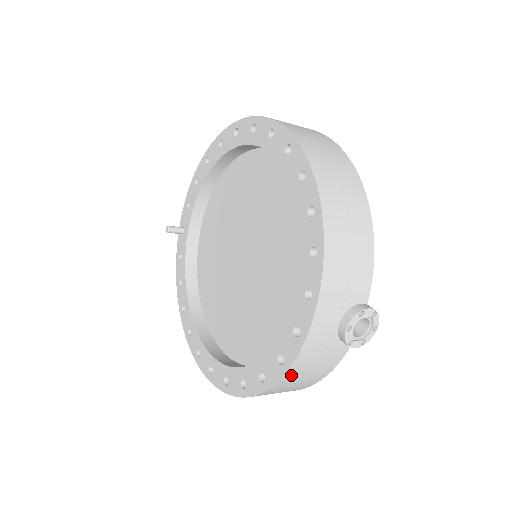
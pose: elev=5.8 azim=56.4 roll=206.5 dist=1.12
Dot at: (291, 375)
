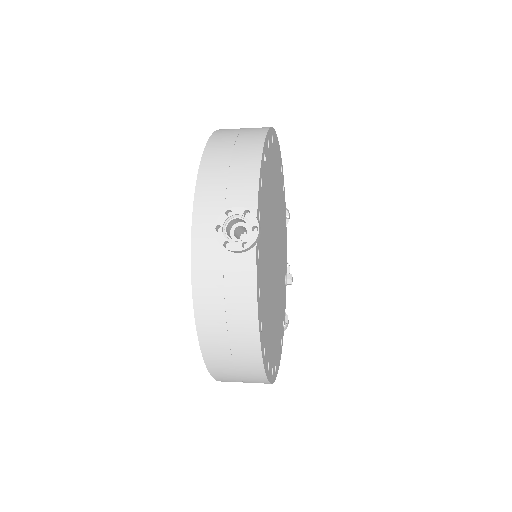
Dot at: (203, 303)
